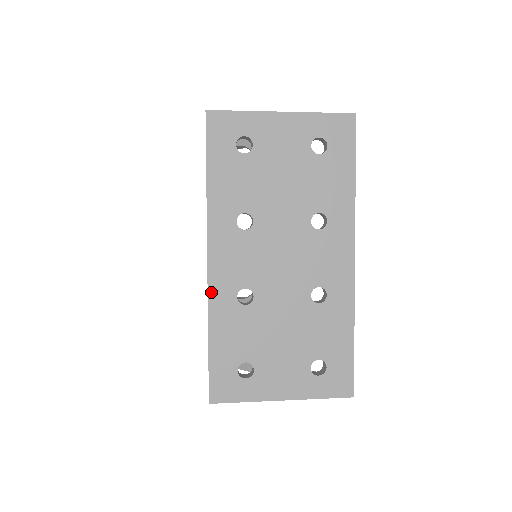
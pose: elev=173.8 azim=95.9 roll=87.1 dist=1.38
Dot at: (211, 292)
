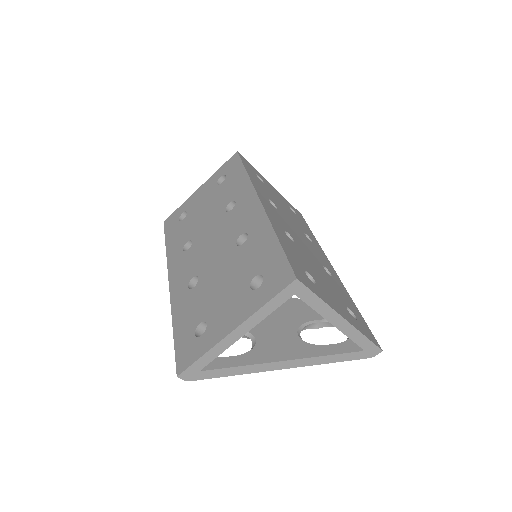
Dot at: (269, 216)
